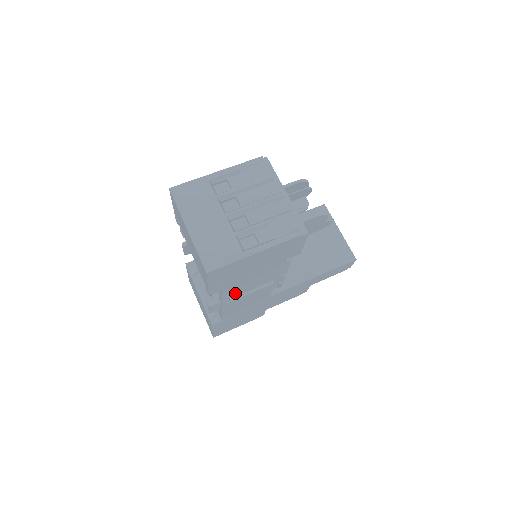
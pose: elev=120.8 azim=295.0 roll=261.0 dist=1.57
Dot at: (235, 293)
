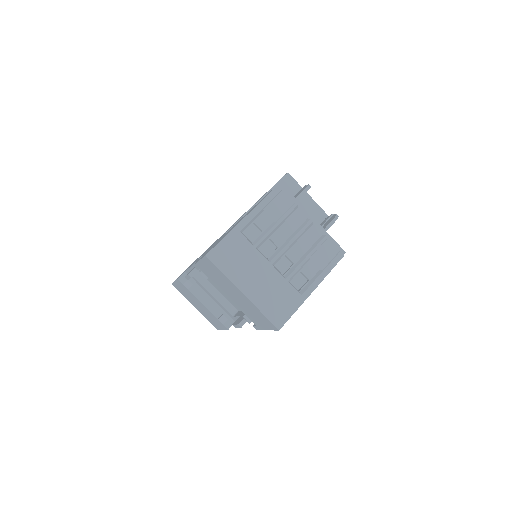
Dot at: occluded
